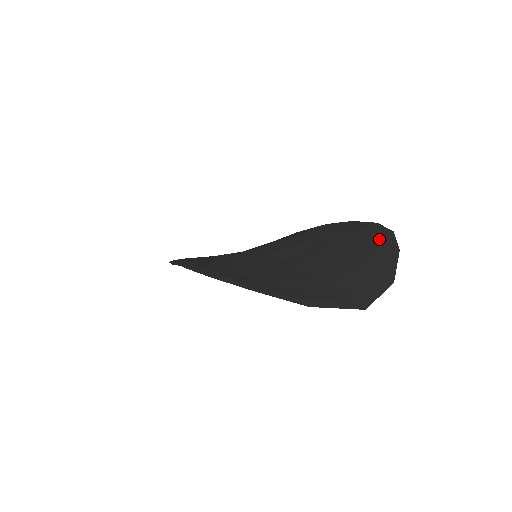
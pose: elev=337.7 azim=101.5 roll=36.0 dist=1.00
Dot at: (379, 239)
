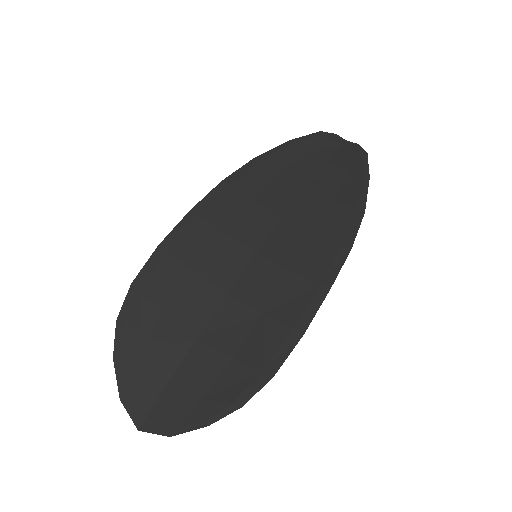
Dot at: (230, 399)
